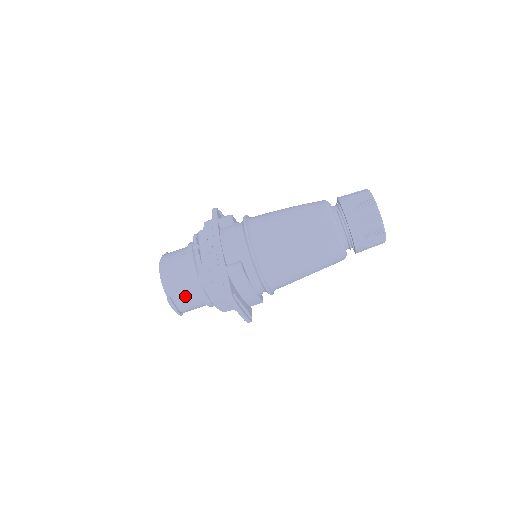
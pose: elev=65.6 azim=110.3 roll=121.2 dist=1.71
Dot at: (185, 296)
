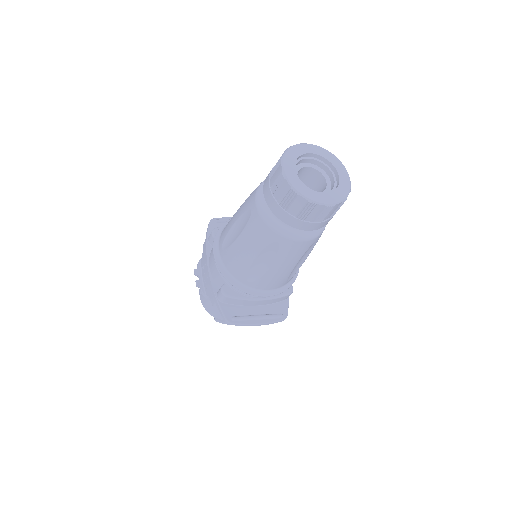
Dot at: occluded
